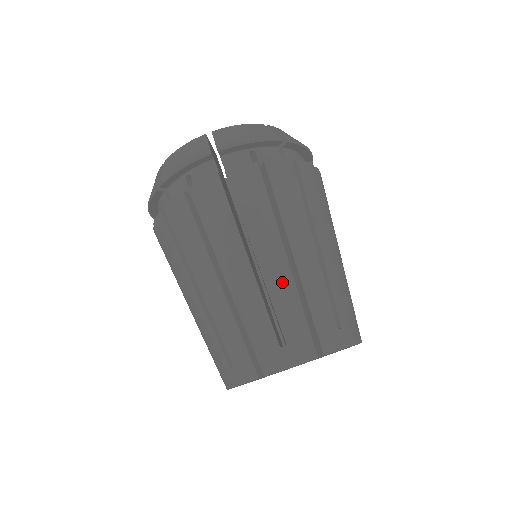
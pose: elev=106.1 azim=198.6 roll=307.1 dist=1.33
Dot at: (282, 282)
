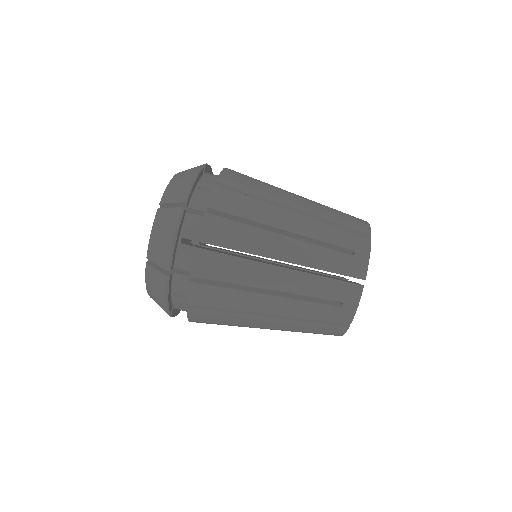
Dot at: (298, 281)
